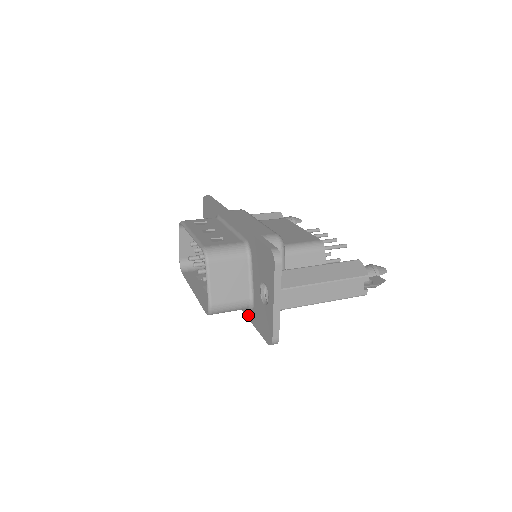
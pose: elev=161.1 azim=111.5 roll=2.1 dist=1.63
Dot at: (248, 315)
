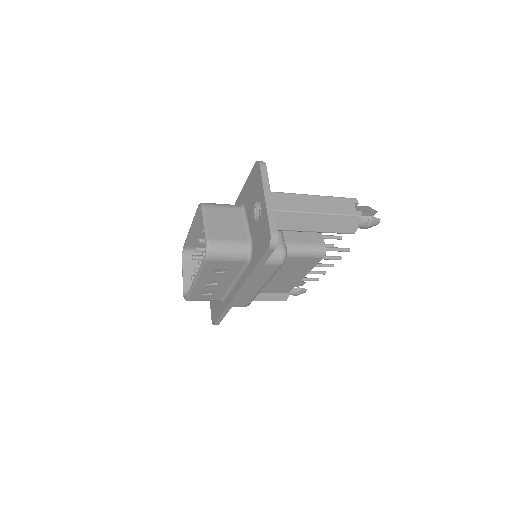
Dot at: (250, 269)
